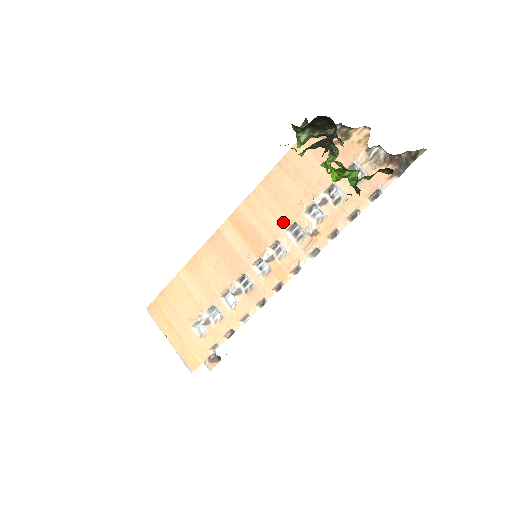
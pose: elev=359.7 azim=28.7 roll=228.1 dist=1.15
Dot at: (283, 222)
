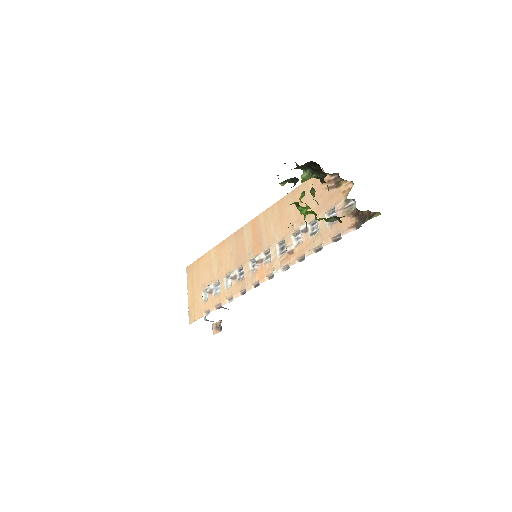
Dot at: (278, 236)
